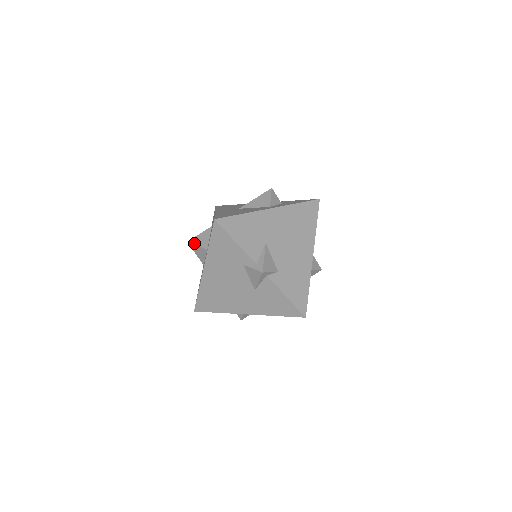
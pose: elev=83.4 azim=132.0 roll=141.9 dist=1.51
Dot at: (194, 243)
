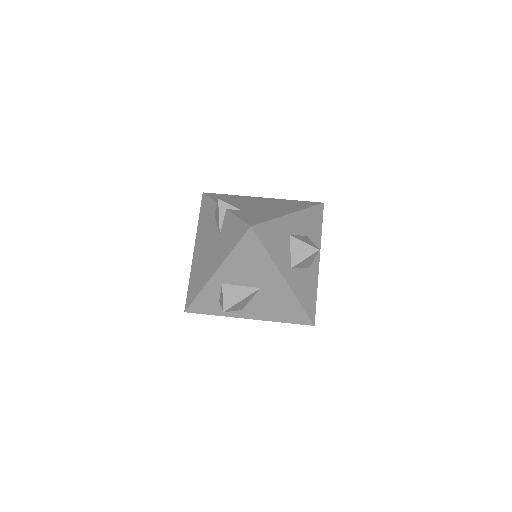
Dot at: occluded
